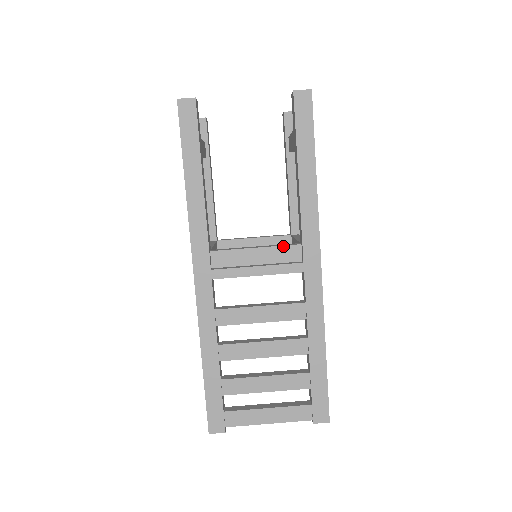
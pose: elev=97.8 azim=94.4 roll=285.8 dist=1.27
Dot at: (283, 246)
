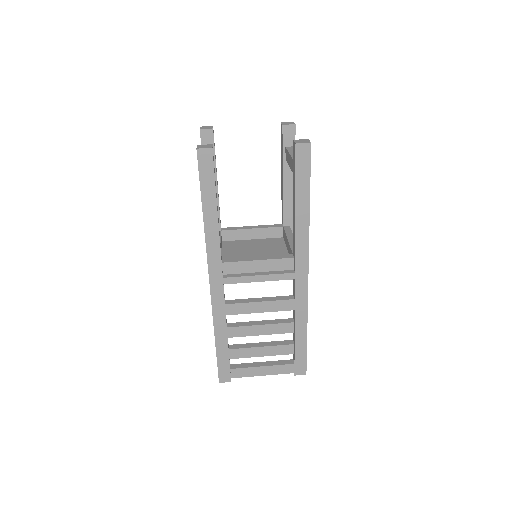
Dot at: (279, 259)
